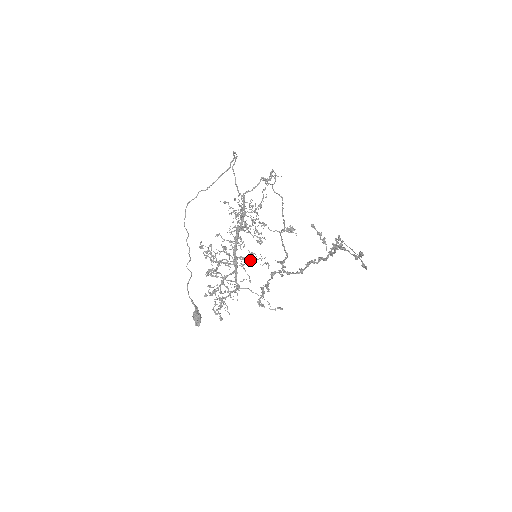
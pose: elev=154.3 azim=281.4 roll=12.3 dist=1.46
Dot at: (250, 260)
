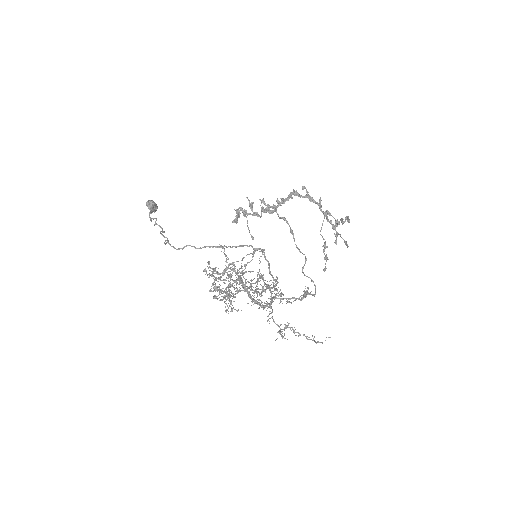
Dot at: occluded
